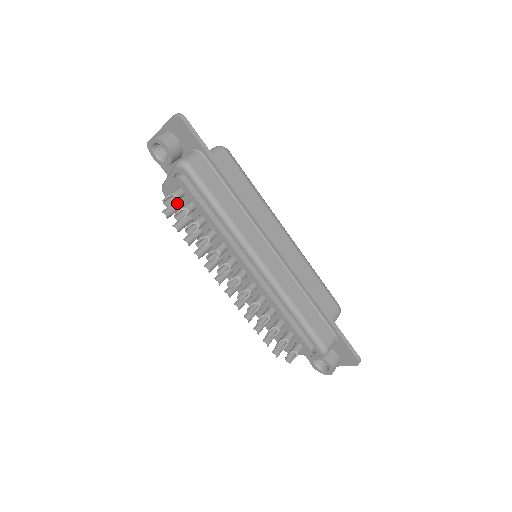
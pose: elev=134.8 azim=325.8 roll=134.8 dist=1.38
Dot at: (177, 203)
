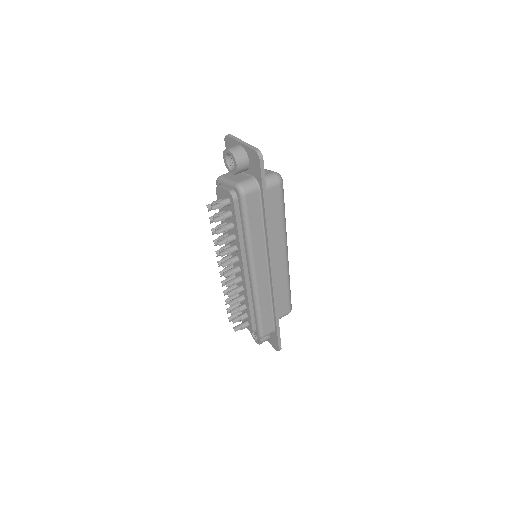
Dot at: occluded
